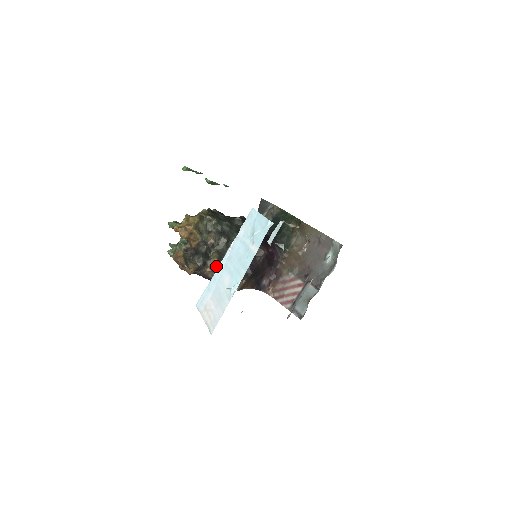
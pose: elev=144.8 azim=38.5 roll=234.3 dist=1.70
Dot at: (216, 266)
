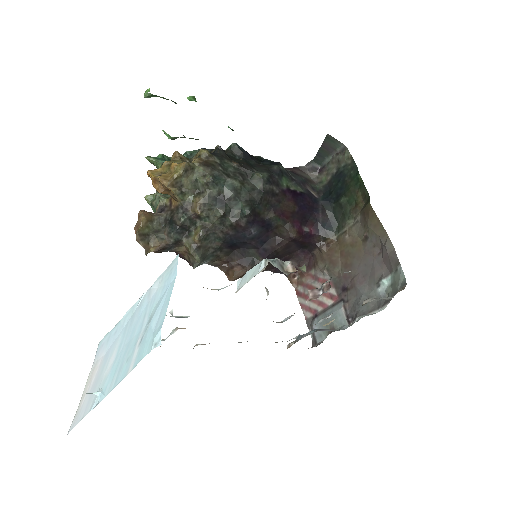
Dot at: (195, 249)
